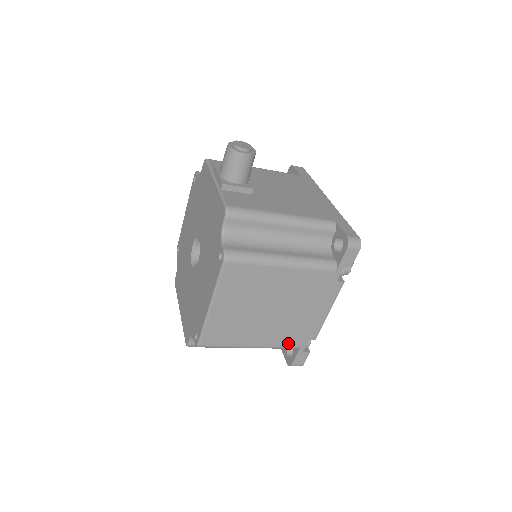
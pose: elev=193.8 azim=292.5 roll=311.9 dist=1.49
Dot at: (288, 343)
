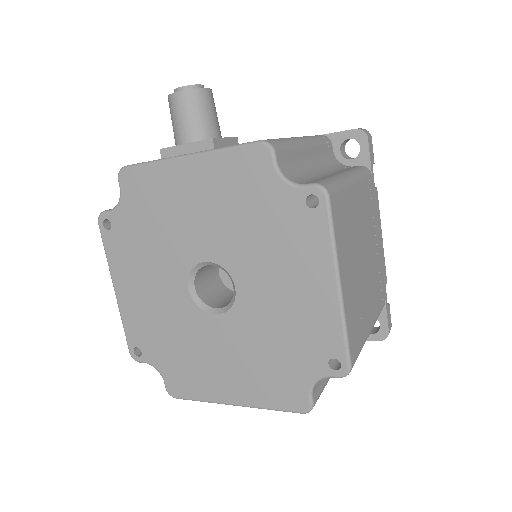
Dot at: (380, 302)
